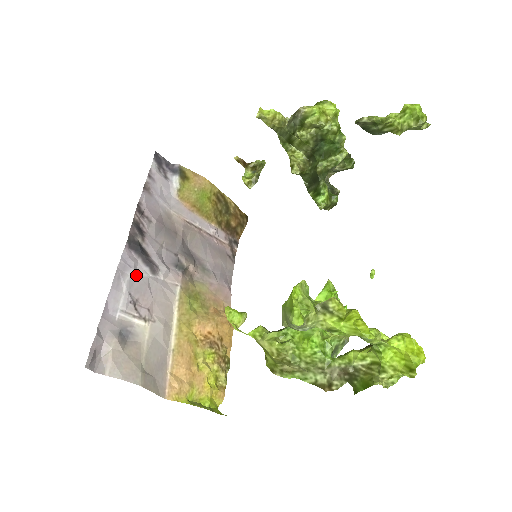
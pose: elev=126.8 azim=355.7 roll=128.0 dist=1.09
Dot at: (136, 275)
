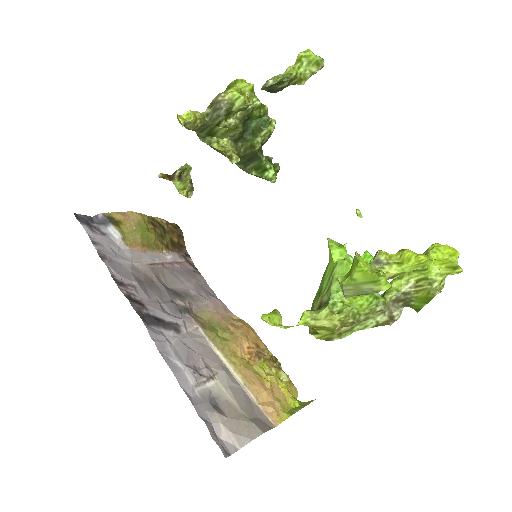
Dot at: (173, 345)
